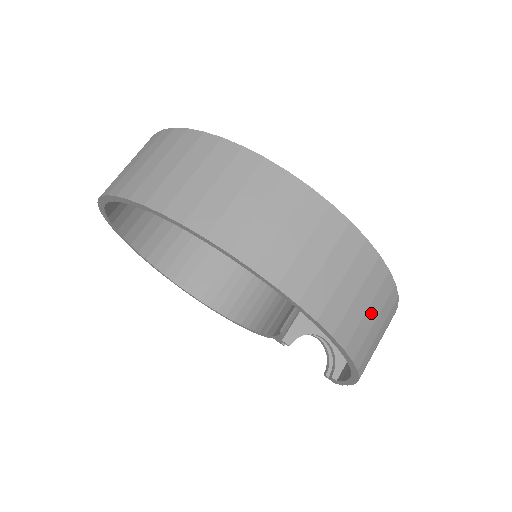
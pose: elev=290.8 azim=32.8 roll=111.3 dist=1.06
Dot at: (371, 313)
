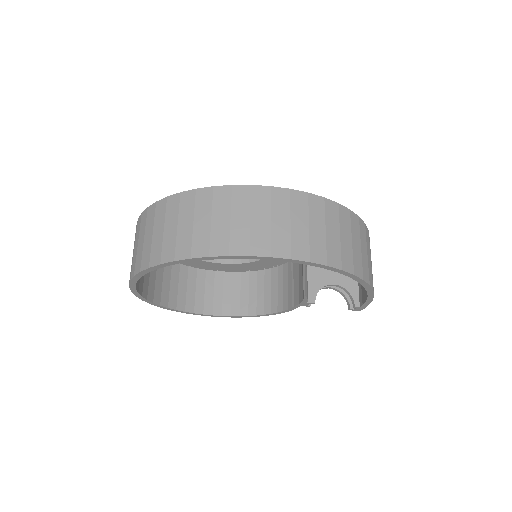
Dot at: (355, 243)
